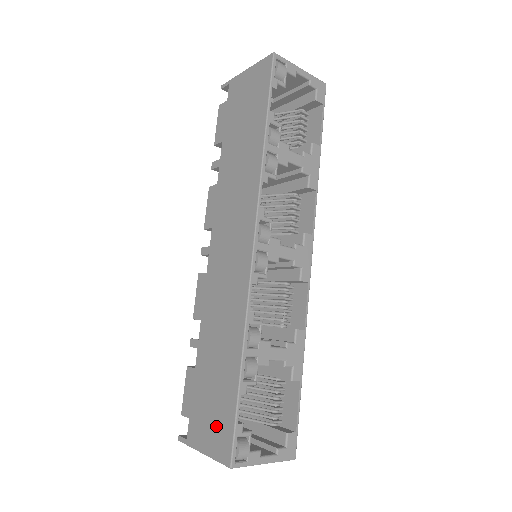
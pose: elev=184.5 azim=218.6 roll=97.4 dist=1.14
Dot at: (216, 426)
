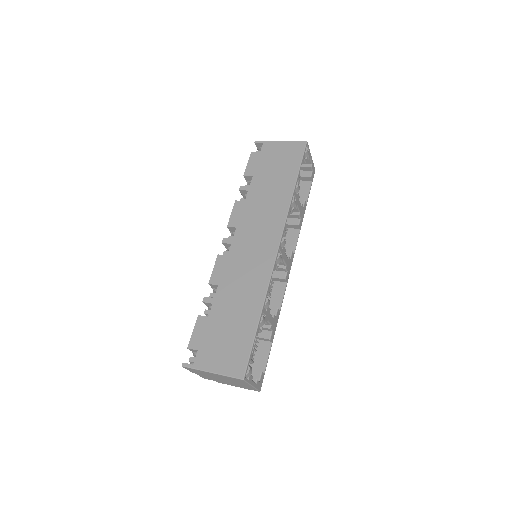
Dot at: (230, 354)
